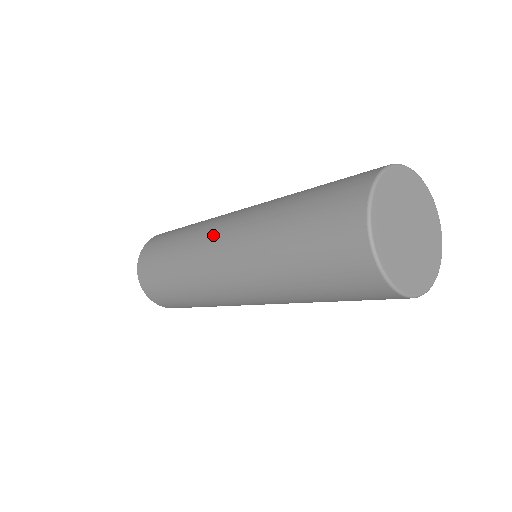
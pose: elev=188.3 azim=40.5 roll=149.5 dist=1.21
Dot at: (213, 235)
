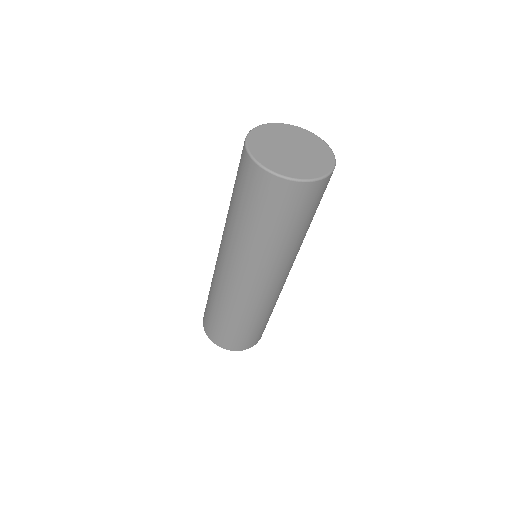
Dot at: (218, 261)
